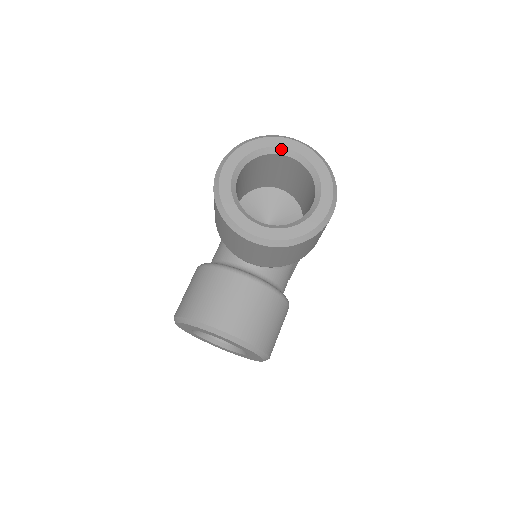
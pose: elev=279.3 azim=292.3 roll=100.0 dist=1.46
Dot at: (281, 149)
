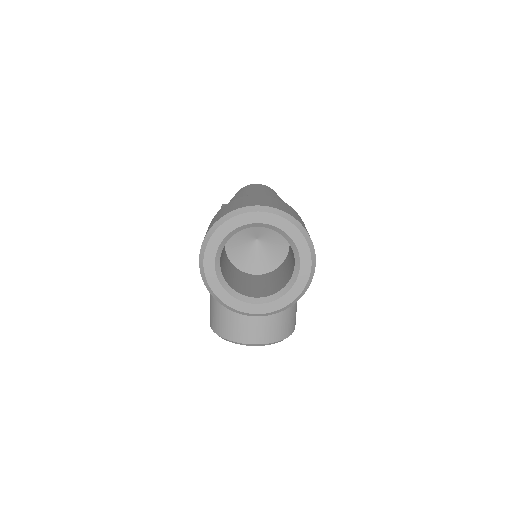
Dot at: (248, 225)
